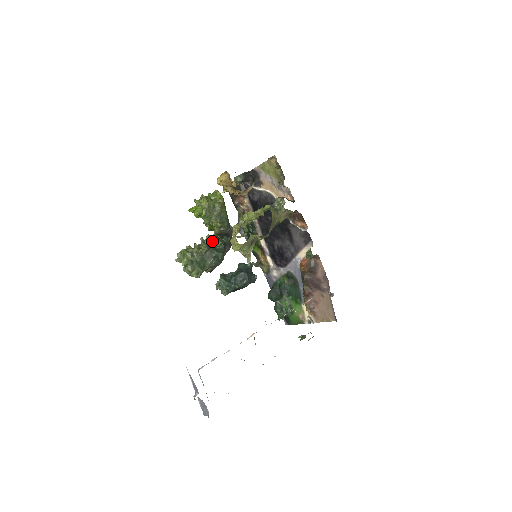
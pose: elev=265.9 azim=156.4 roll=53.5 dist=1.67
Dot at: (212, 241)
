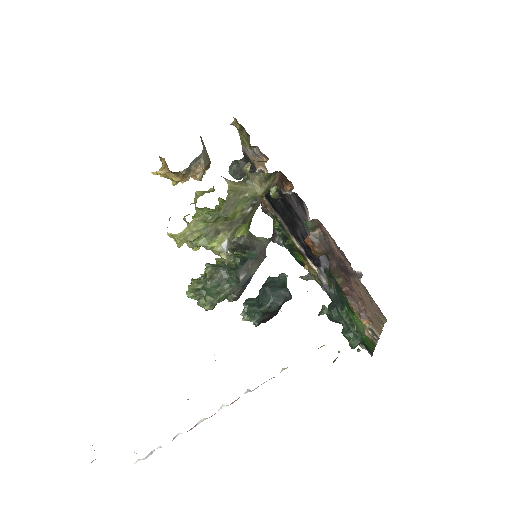
Dot at: occluded
